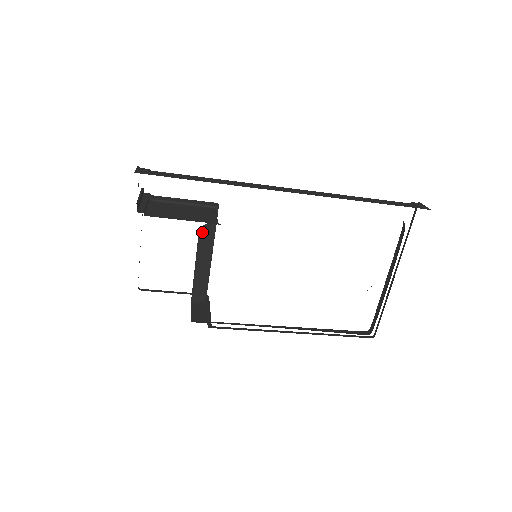
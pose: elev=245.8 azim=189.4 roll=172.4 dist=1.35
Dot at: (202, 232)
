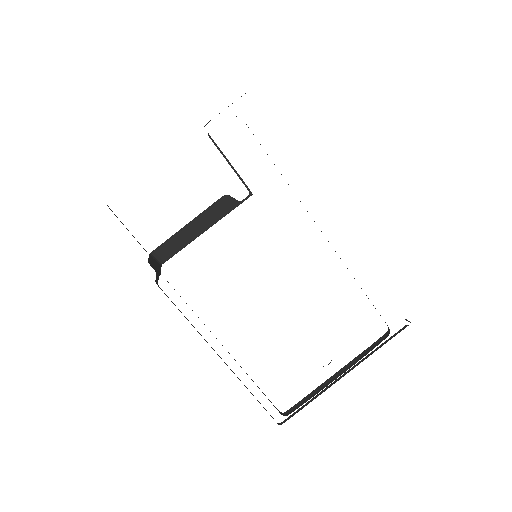
Dot at: (223, 200)
